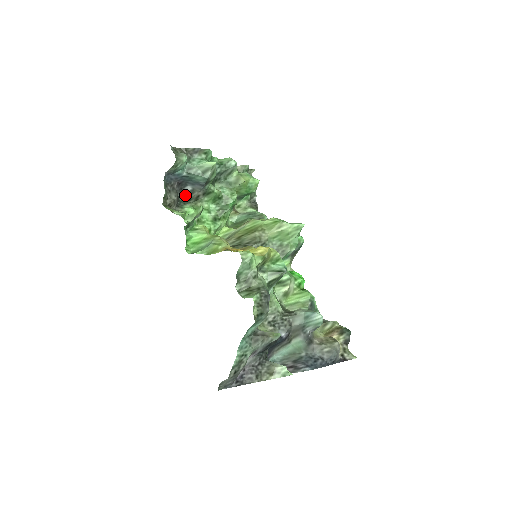
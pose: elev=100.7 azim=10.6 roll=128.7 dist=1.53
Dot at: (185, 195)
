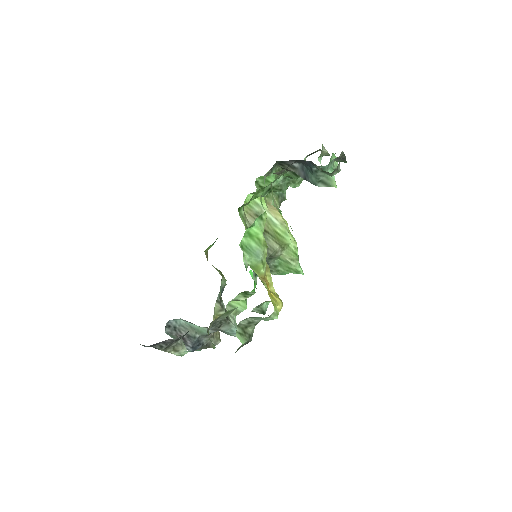
Dot at: (286, 162)
